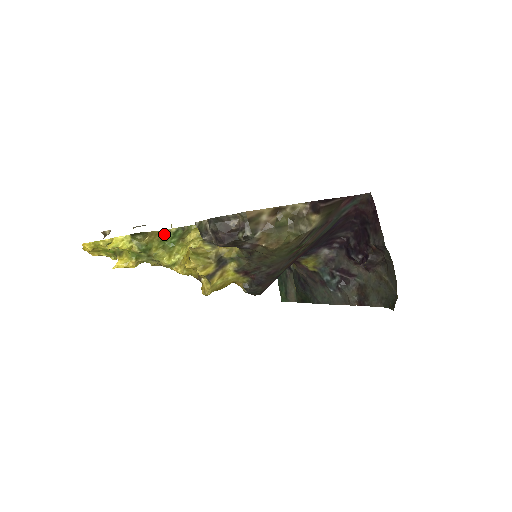
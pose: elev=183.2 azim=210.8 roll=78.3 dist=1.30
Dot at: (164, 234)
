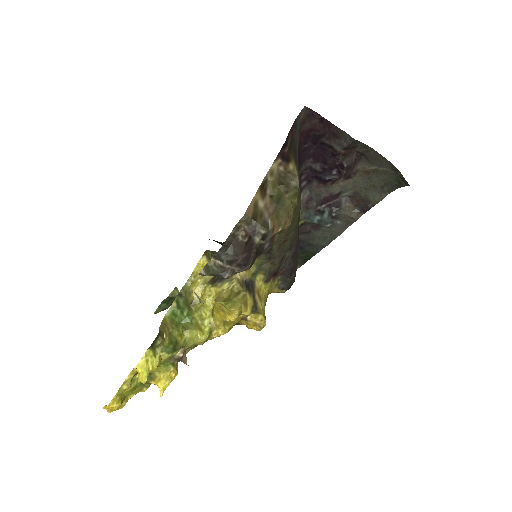
Dot at: (170, 317)
